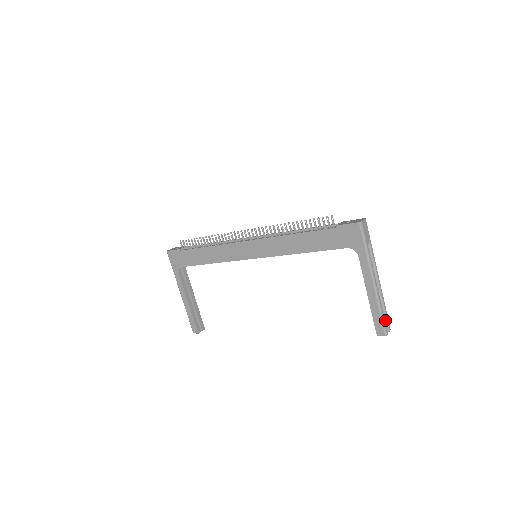
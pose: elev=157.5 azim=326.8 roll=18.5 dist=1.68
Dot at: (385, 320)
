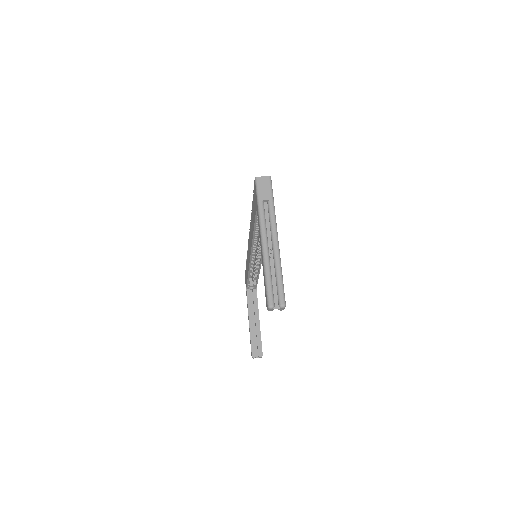
Dot at: (277, 291)
